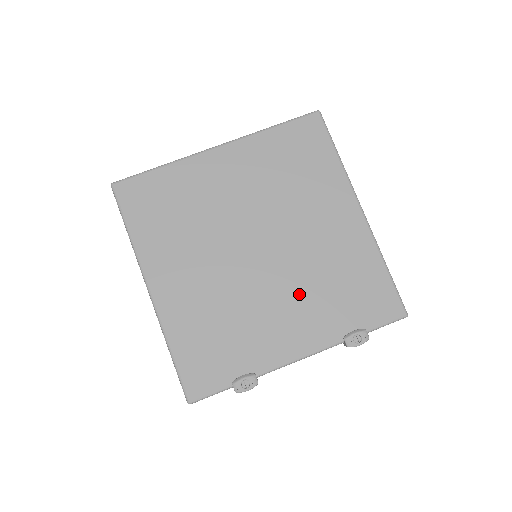
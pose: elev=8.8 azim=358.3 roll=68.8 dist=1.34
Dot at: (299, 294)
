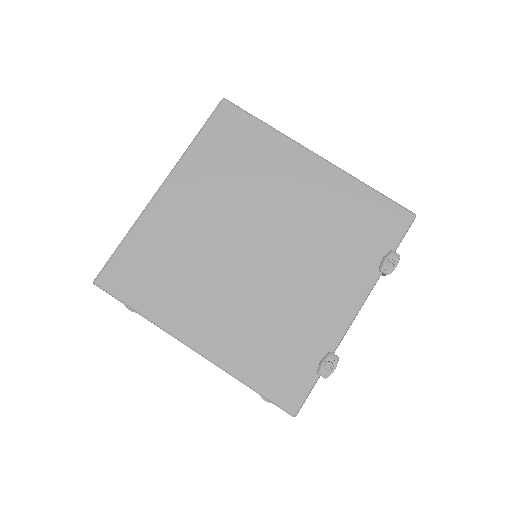
Dot at: (318, 261)
